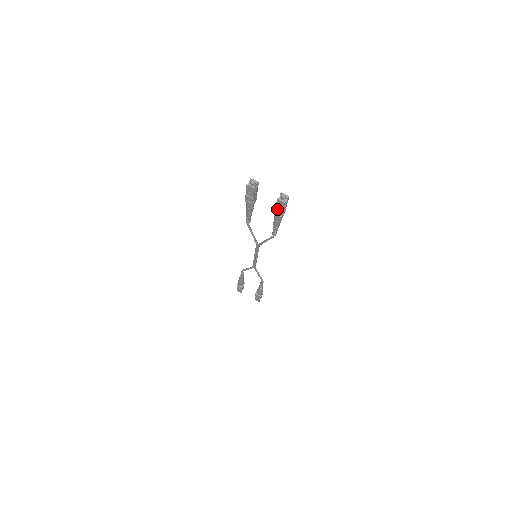
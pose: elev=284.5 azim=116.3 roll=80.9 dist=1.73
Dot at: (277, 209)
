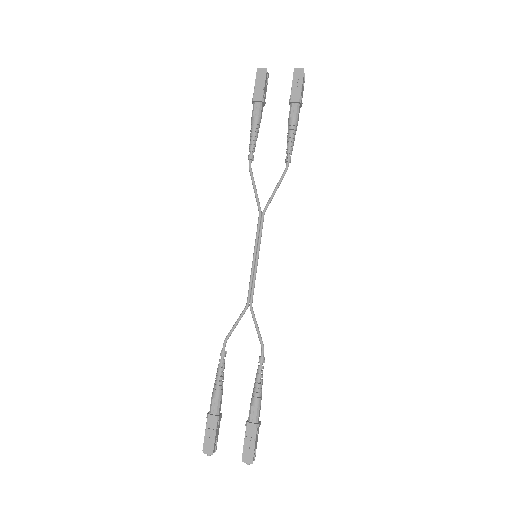
Dot at: (294, 88)
